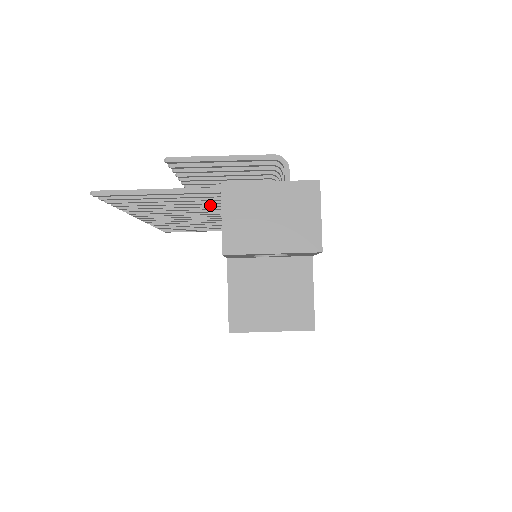
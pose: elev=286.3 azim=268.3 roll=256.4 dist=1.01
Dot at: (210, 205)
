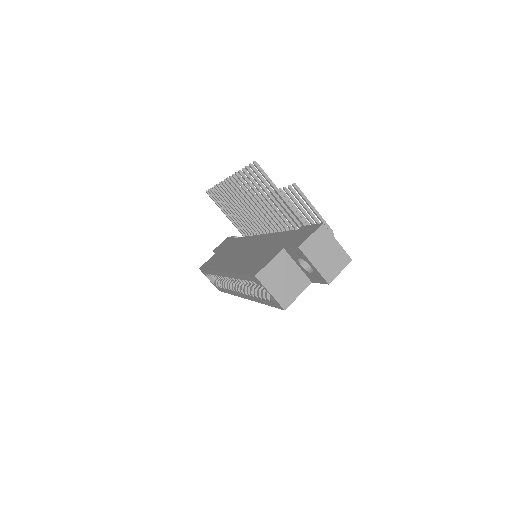
Dot at: (276, 216)
